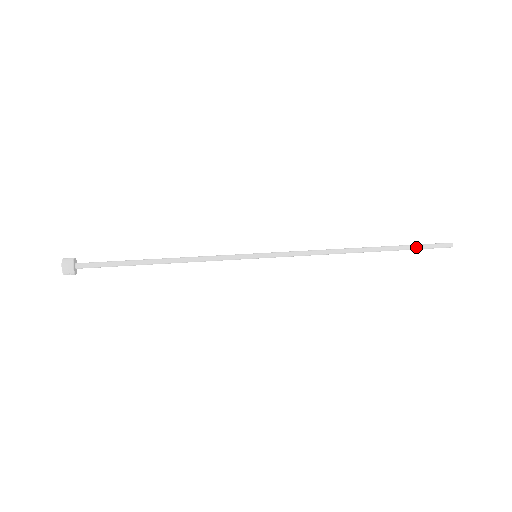
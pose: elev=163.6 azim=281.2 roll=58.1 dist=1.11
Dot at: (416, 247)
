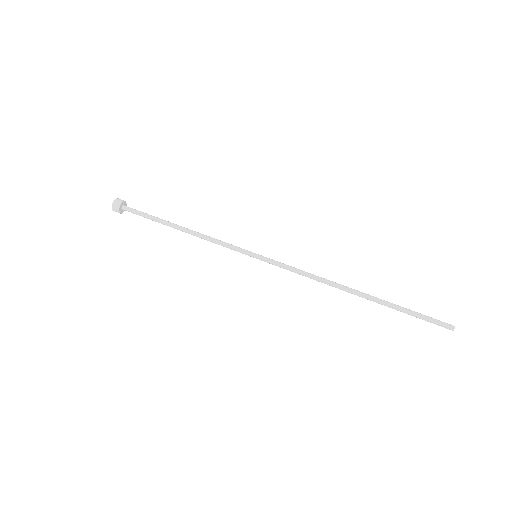
Dot at: (411, 313)
